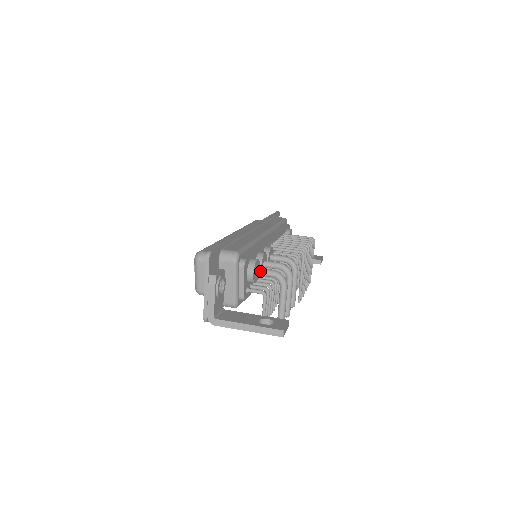
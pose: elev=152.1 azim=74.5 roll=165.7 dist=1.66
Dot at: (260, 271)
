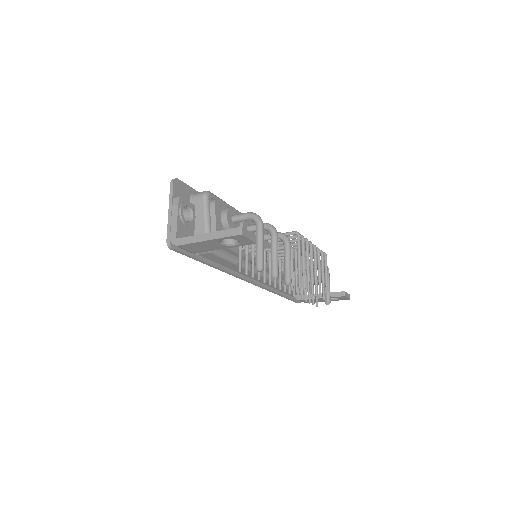
Dot at: (235, 216)
